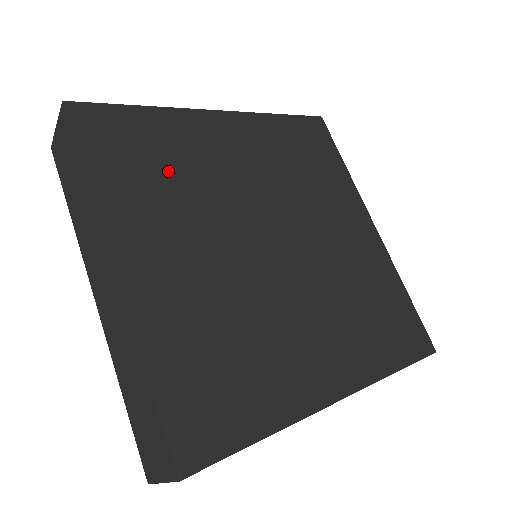
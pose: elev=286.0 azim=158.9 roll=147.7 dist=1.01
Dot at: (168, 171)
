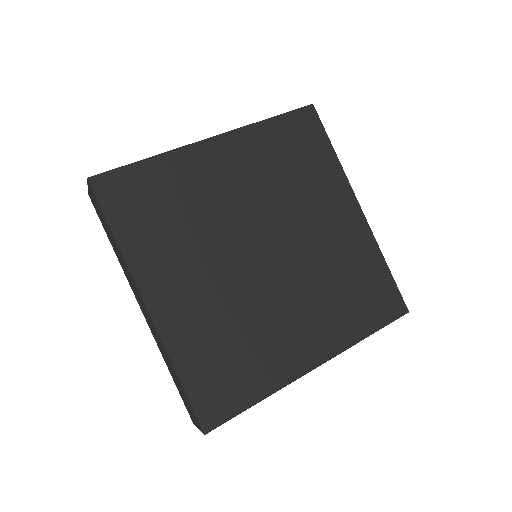
Dot at: (175, 214)
